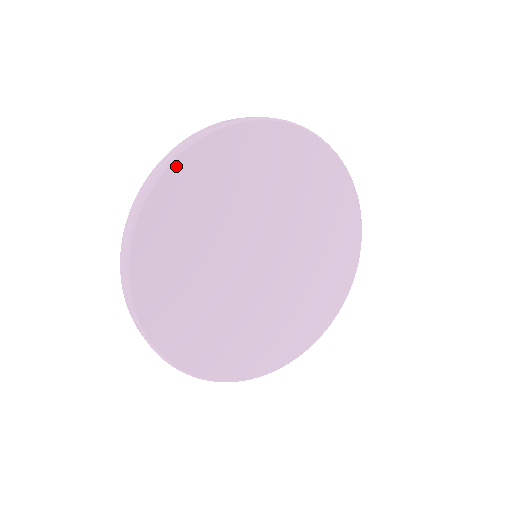
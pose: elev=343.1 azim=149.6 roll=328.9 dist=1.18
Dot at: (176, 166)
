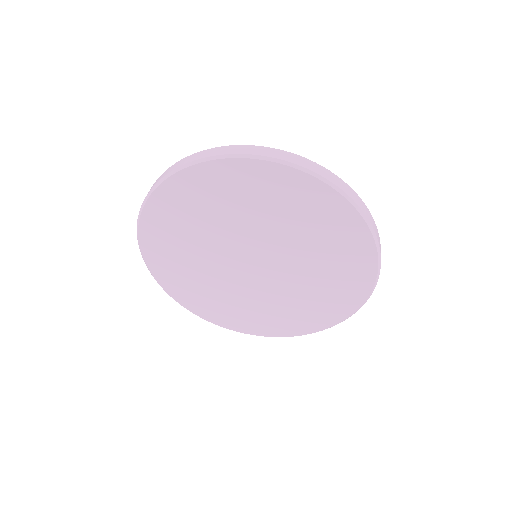
Dot at: (276, 167)
